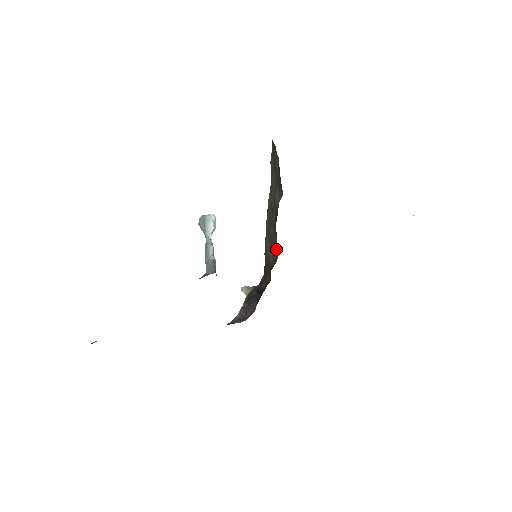
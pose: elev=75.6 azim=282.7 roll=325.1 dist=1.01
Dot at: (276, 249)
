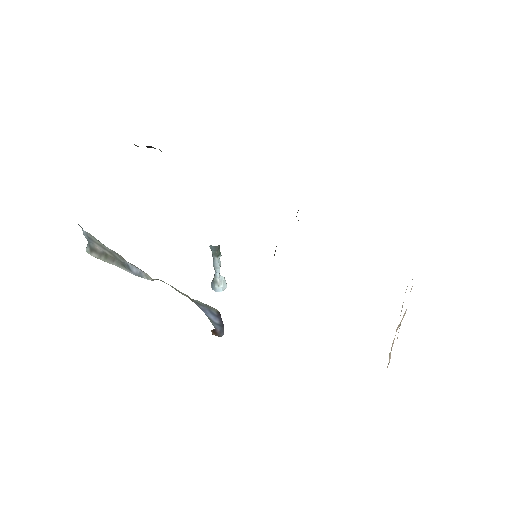
Dot at: occluded
